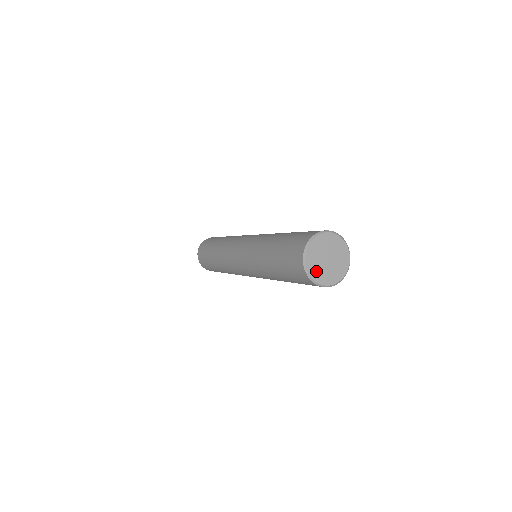
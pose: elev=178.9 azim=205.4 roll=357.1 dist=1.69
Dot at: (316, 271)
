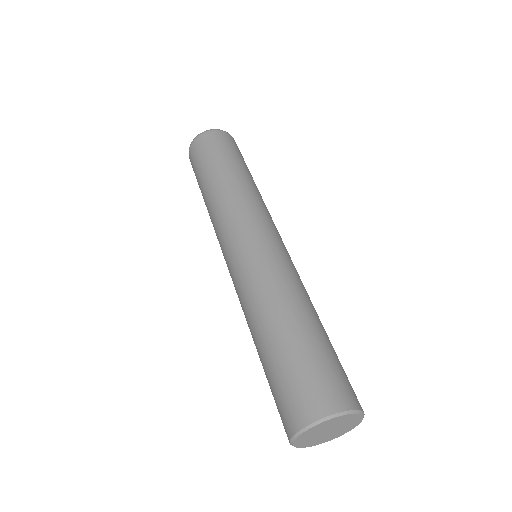
Dot at: (305, 442)
